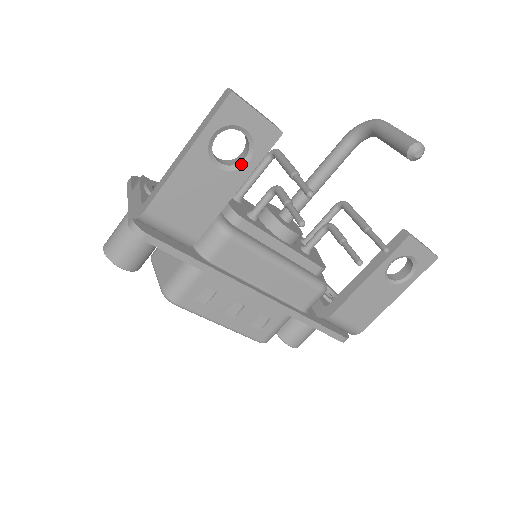
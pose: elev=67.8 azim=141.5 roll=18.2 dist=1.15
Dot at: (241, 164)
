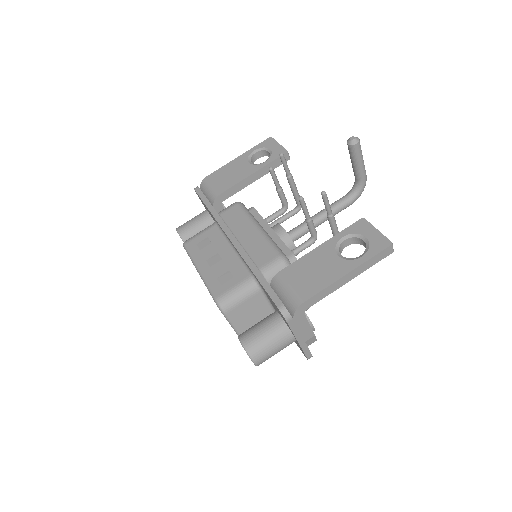
Dot at: (261, 163)
